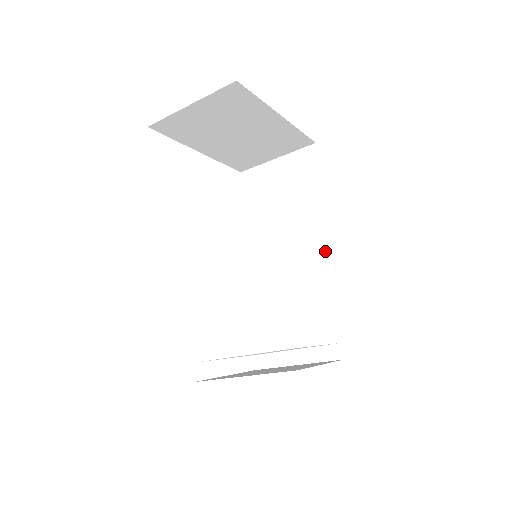
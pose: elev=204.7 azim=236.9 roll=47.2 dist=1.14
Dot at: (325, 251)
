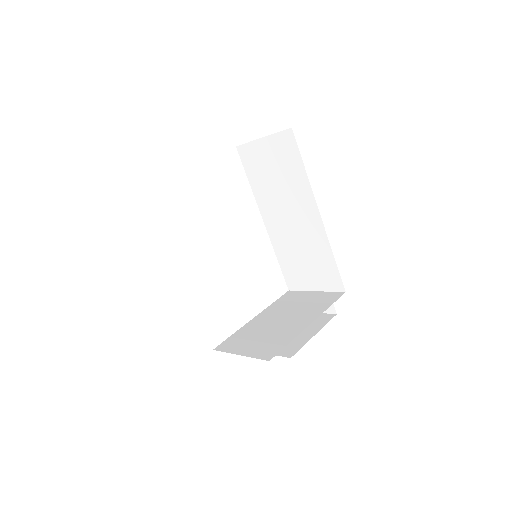
Dot at: (316, 224)
